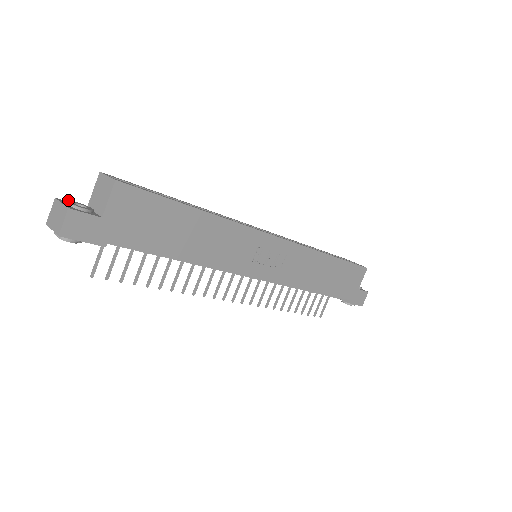
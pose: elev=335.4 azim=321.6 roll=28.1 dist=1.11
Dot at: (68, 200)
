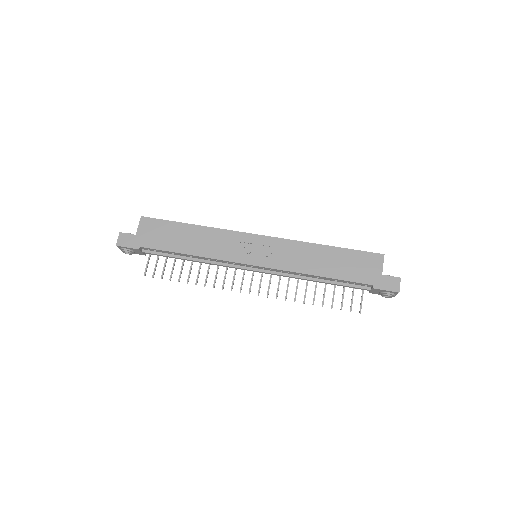
Dot at: occluded
